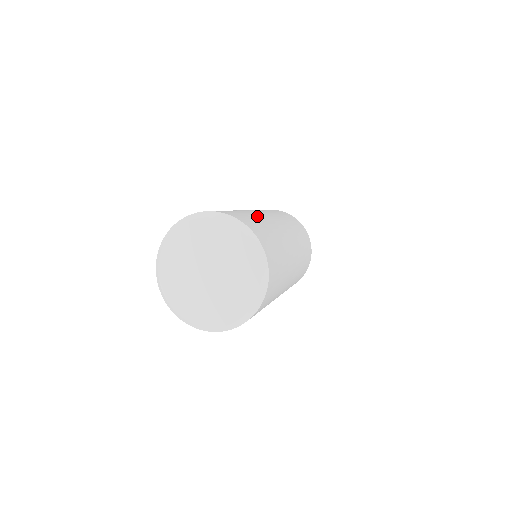
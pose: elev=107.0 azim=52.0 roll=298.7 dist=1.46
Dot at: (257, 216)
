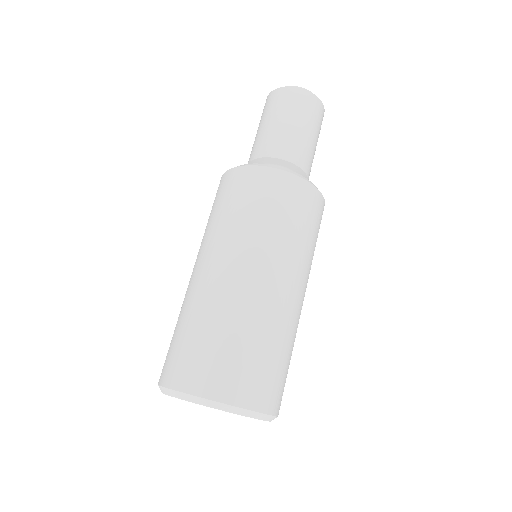
Dot at: (228, 319)
